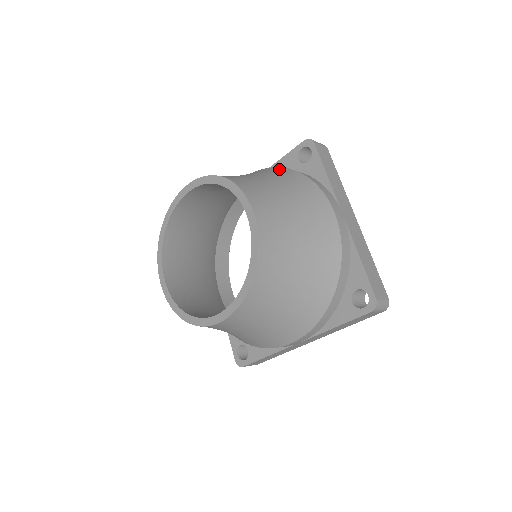
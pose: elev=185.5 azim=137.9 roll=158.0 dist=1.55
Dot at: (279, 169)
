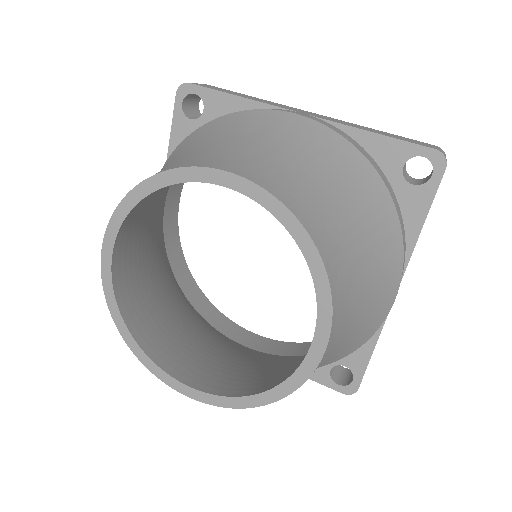
Dot at: (183, 142)
